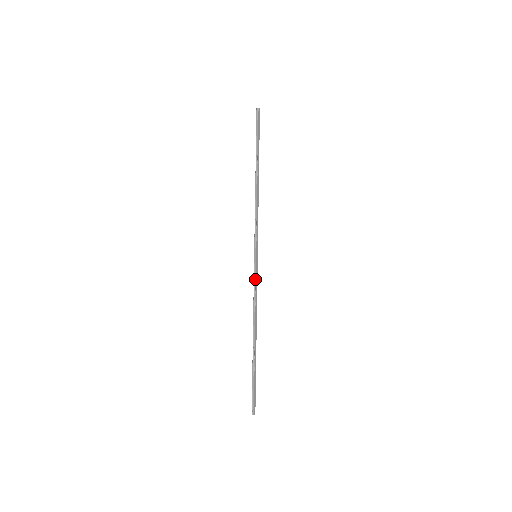
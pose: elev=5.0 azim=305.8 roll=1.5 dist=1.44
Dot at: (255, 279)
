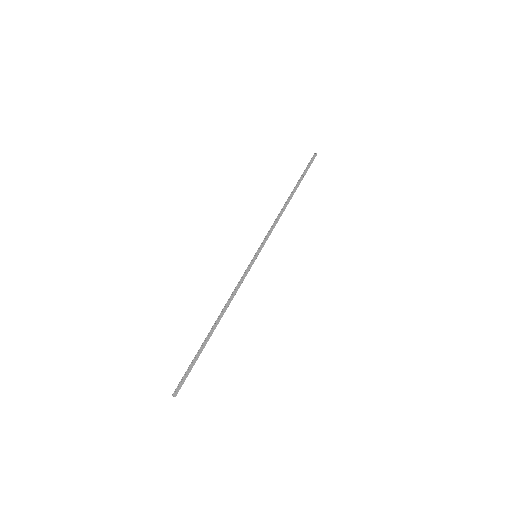
Dot at: (245, 273)
